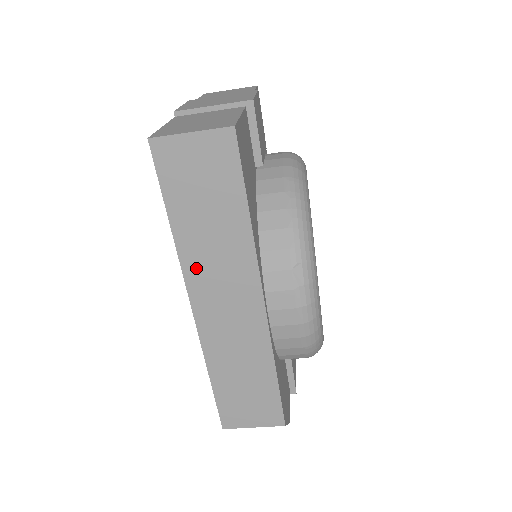
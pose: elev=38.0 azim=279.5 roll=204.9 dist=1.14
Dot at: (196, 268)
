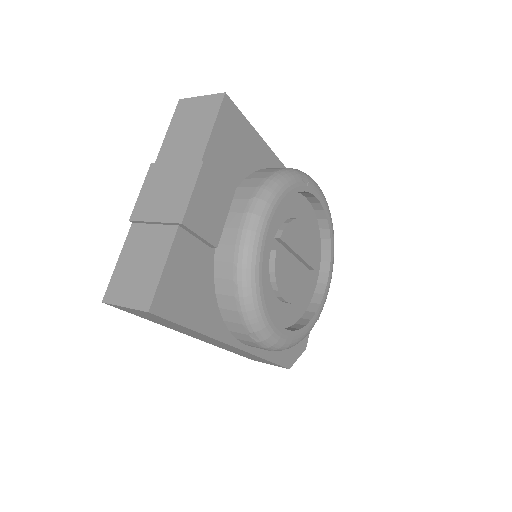
Dot at: (181, 331)
